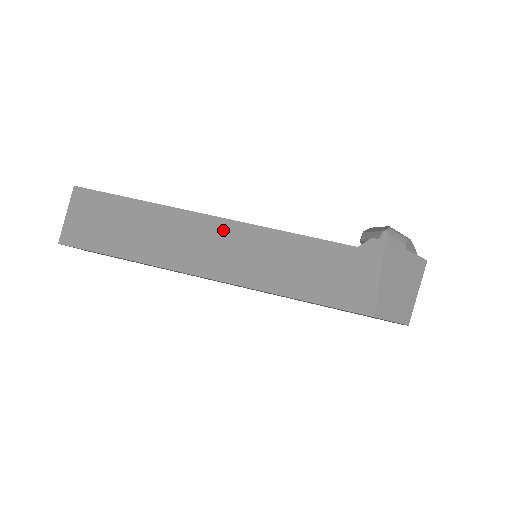
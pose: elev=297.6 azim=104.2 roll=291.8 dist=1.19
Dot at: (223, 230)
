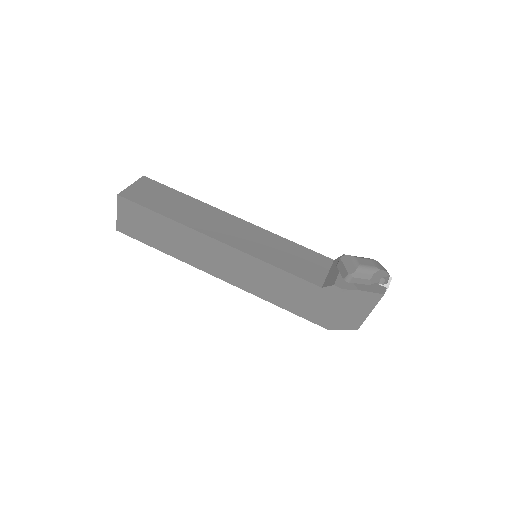
Dot at: (225, 251)
